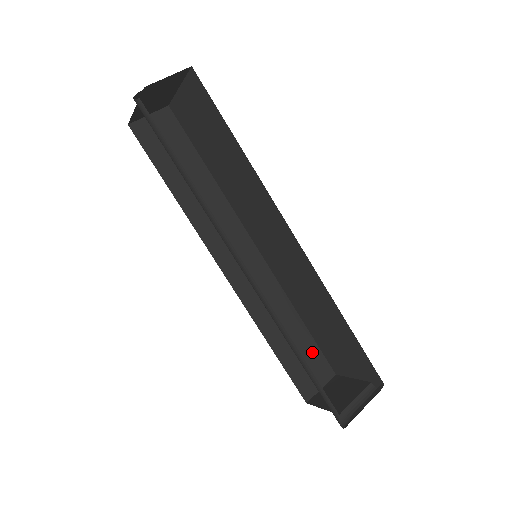
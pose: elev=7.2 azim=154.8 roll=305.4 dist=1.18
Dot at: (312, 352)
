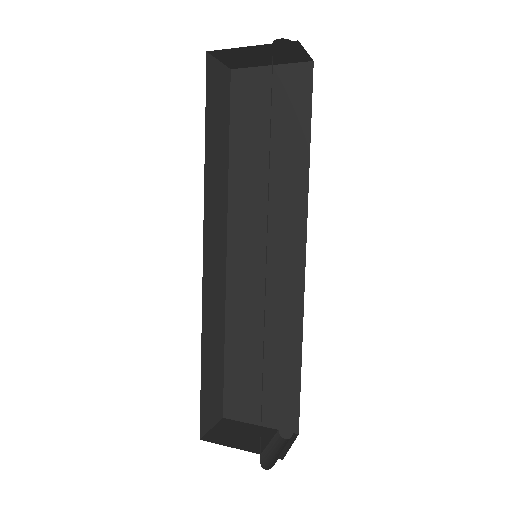
Dot at: (219, 384)
